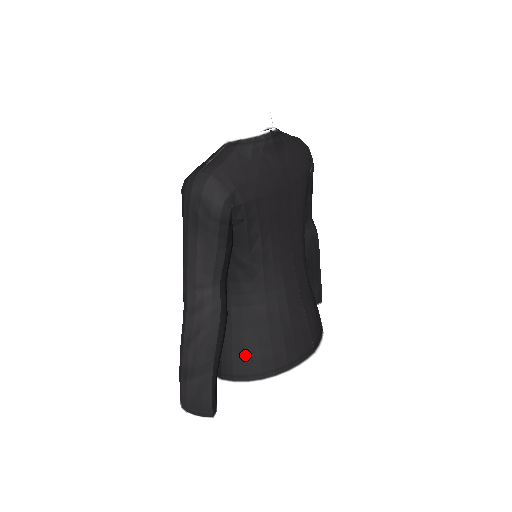
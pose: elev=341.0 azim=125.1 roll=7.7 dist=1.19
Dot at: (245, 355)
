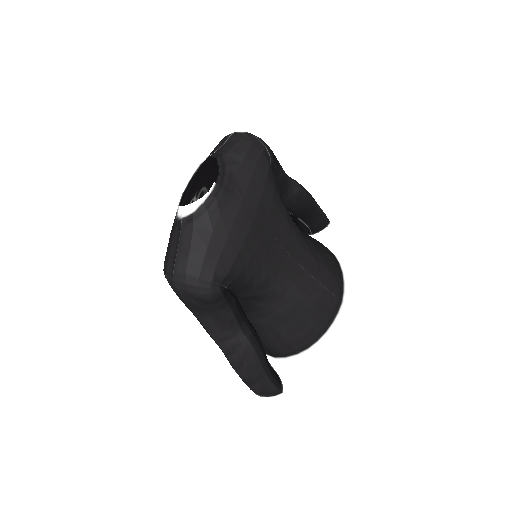
Dot at: (286, 342)
